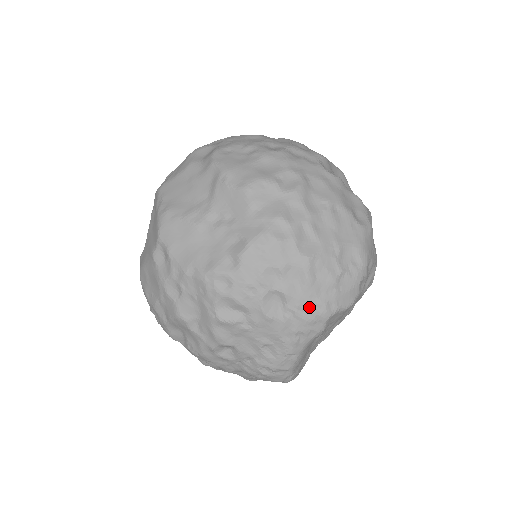
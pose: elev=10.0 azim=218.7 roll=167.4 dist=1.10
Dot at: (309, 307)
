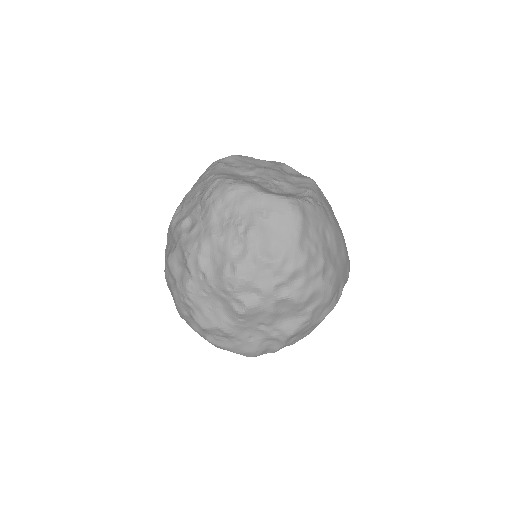
Dot at: occluded
